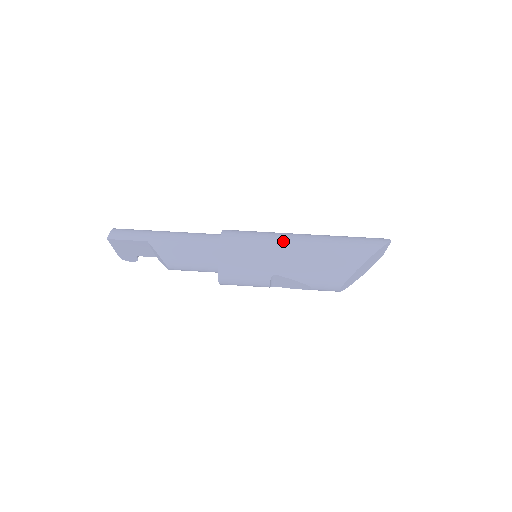
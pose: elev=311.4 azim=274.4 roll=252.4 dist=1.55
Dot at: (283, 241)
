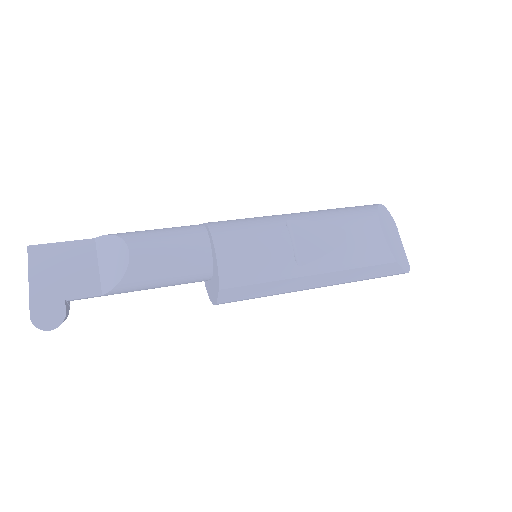
Dot at: occluded
